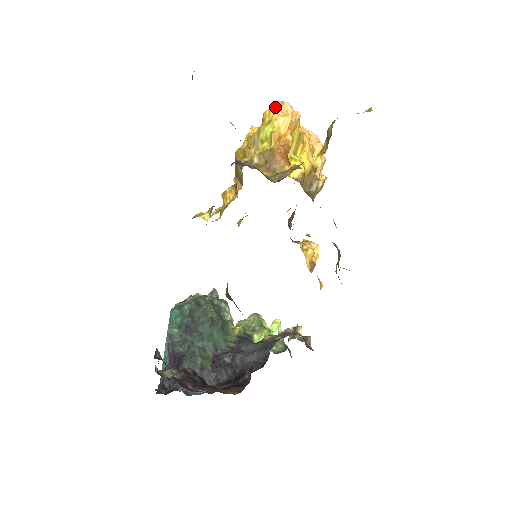
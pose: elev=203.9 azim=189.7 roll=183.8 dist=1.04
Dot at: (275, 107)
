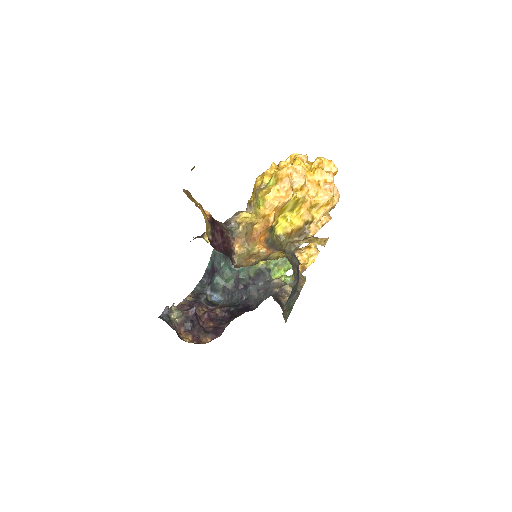
Dot at: (278, 176)
